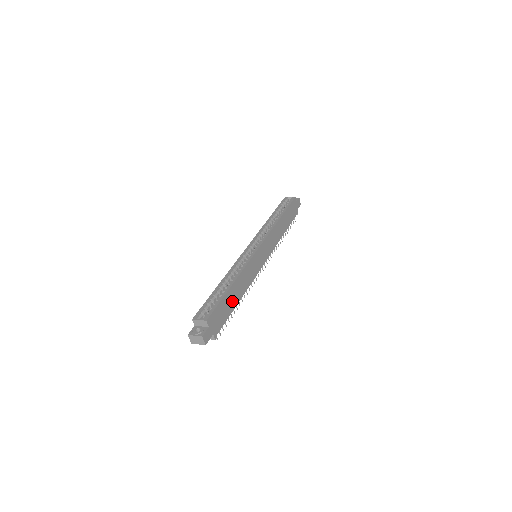
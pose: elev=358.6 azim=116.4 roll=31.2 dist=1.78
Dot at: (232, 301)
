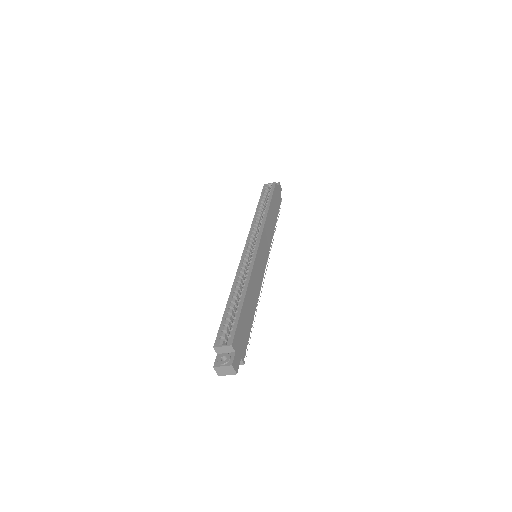
Dot at: (249, 314)
